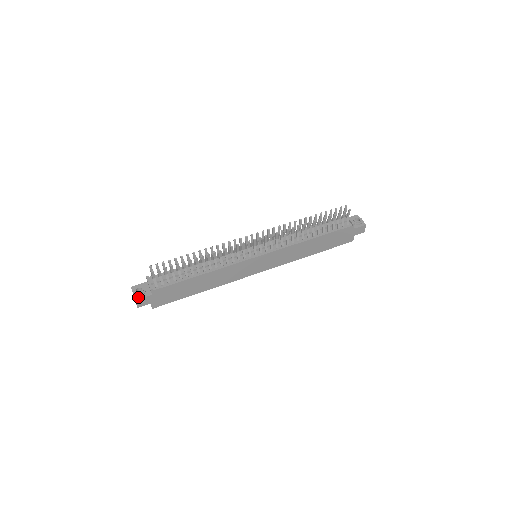
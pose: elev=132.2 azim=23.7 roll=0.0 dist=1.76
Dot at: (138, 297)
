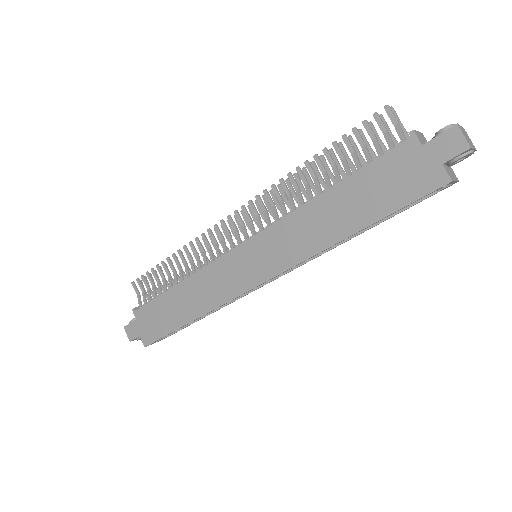
Dot at: (129, 324)
